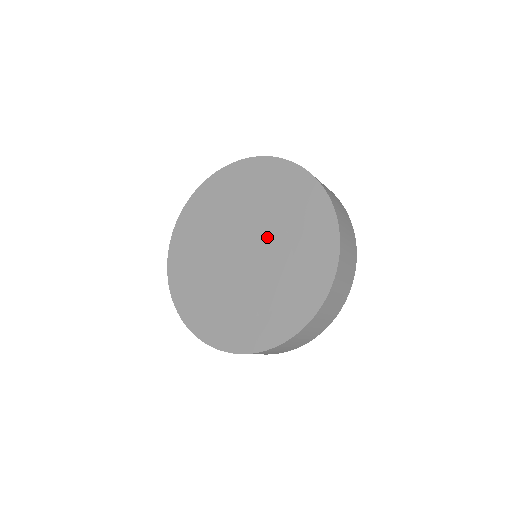
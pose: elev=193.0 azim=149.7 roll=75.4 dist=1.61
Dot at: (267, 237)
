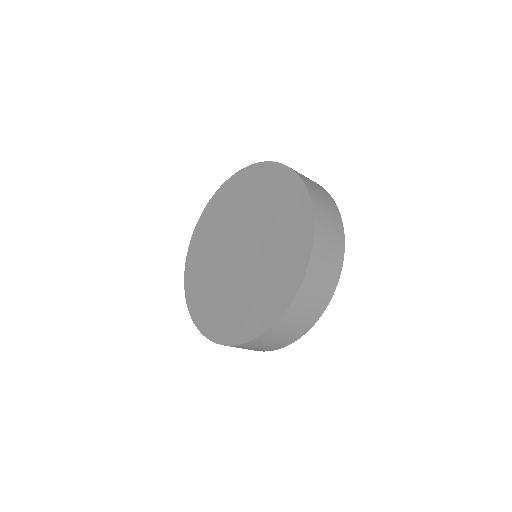
Dot at: (246, 224)
